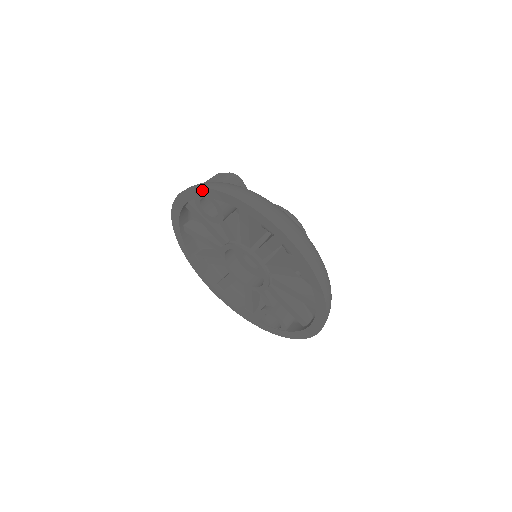
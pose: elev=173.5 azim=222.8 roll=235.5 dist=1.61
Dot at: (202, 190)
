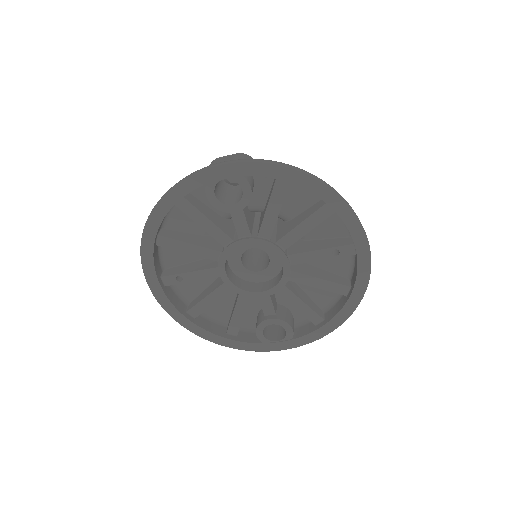
Dot at: (229, 167)
